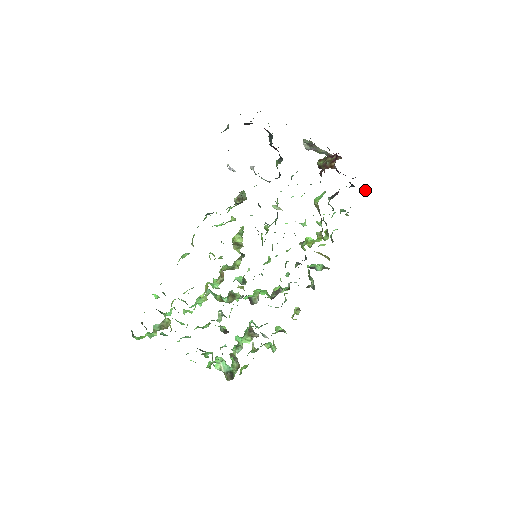
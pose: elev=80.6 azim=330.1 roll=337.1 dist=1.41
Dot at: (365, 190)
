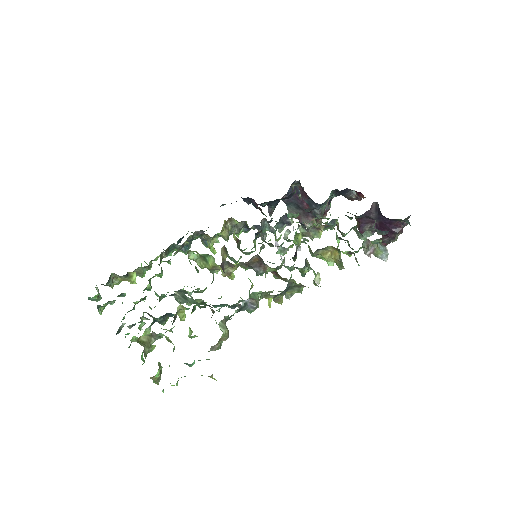
Dot at: occluded
